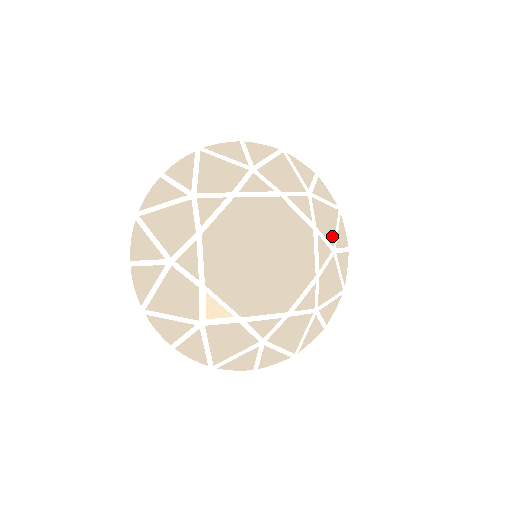
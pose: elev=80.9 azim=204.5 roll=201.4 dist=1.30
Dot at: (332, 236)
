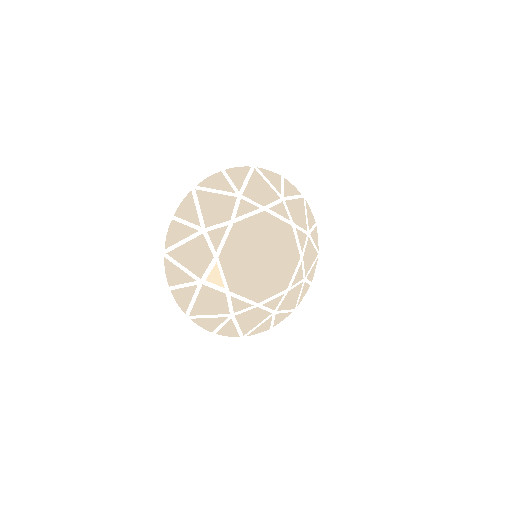
Dot at: (308, 269)
